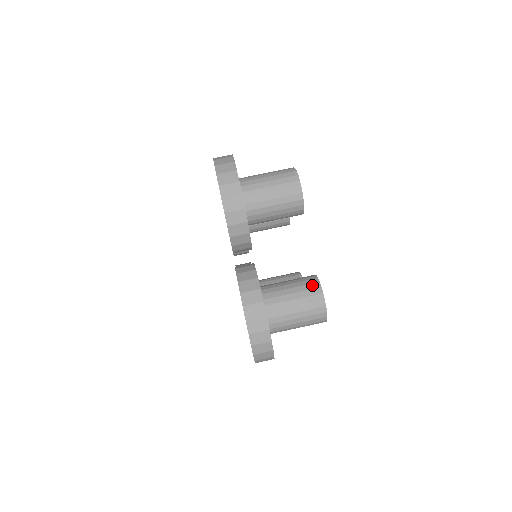
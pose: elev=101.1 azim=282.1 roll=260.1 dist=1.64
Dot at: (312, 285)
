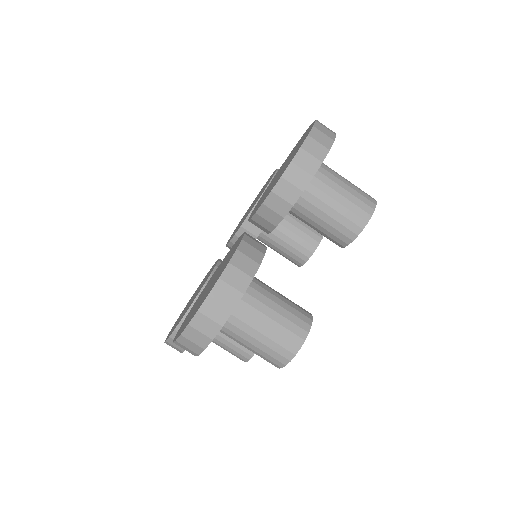
Dot at: (244, 353)
